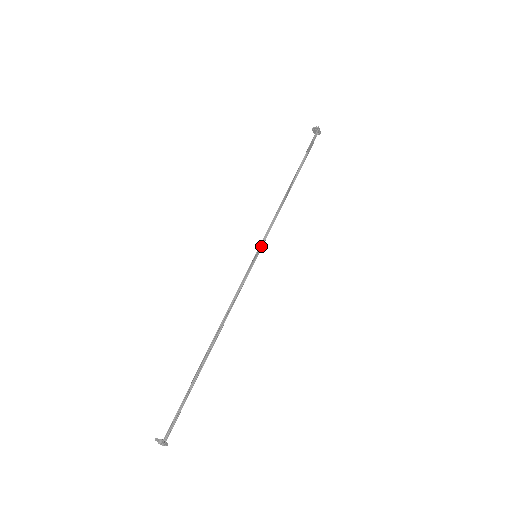
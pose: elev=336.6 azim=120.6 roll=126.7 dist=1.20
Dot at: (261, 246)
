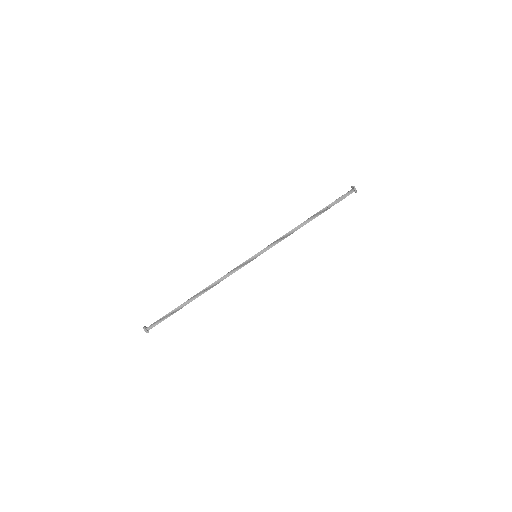
Dot at: (263, 251)
